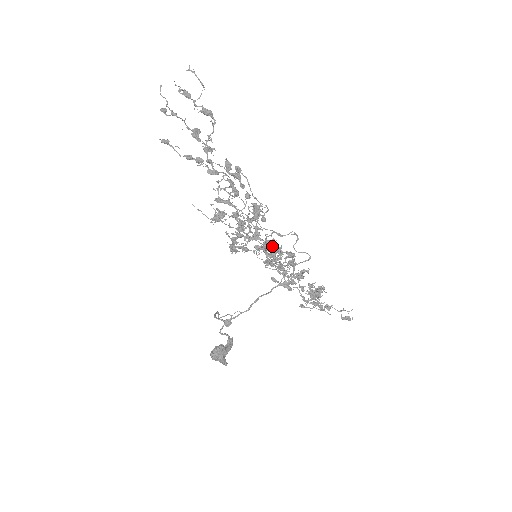
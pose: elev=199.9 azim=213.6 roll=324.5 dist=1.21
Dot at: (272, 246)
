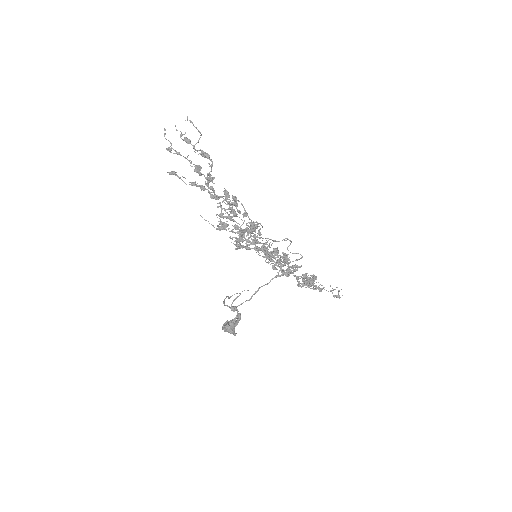
Dot at: (268, 251)
